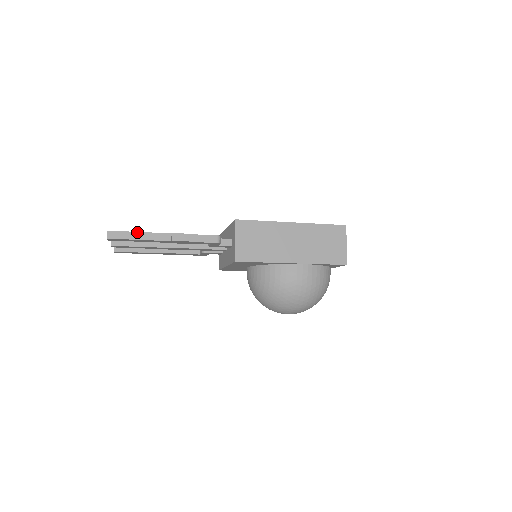
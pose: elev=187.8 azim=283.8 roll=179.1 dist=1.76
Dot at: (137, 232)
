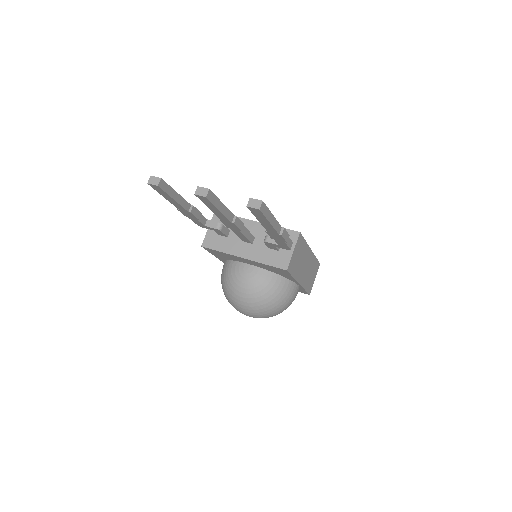
Dot at: (272, 214)
